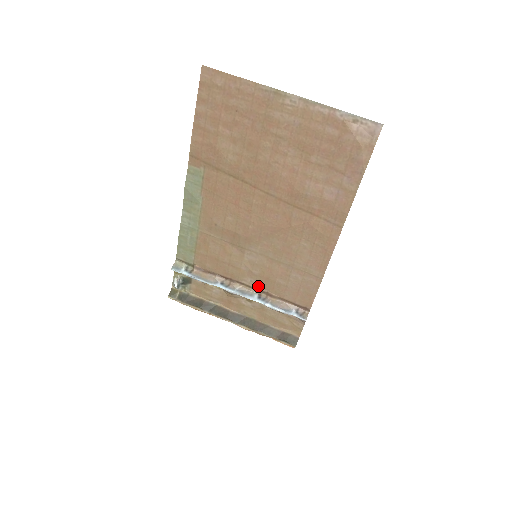
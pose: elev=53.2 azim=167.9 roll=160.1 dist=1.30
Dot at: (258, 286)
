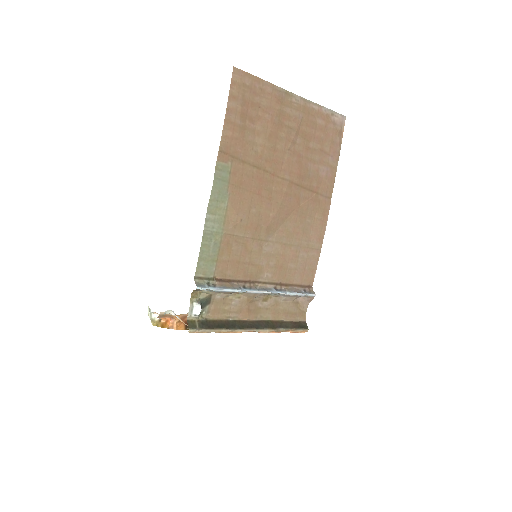
Dot at: (272, 279)
